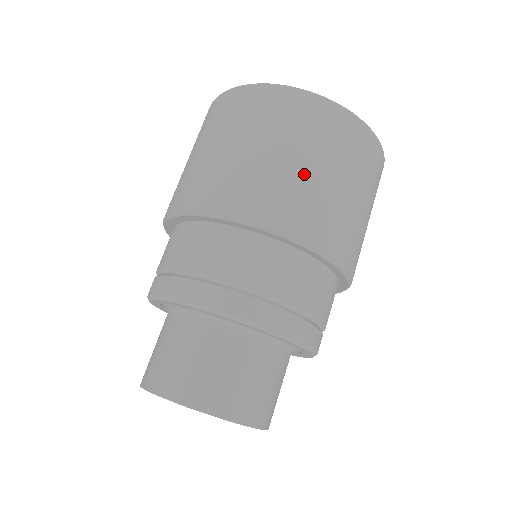
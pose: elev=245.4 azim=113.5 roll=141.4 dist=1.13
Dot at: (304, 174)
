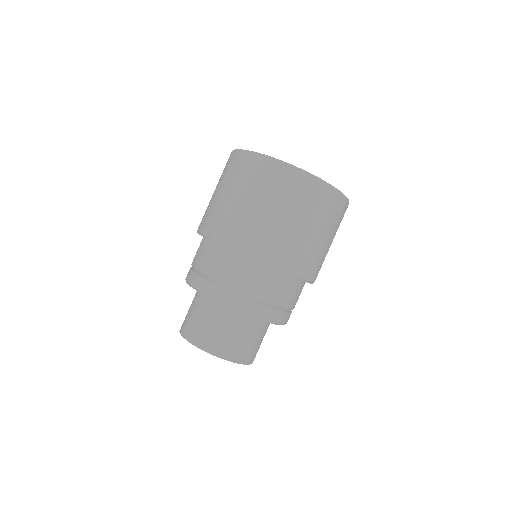
Dot at: (301, 233)
